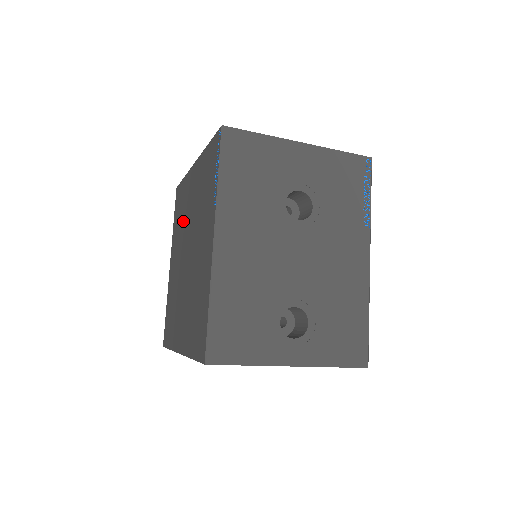
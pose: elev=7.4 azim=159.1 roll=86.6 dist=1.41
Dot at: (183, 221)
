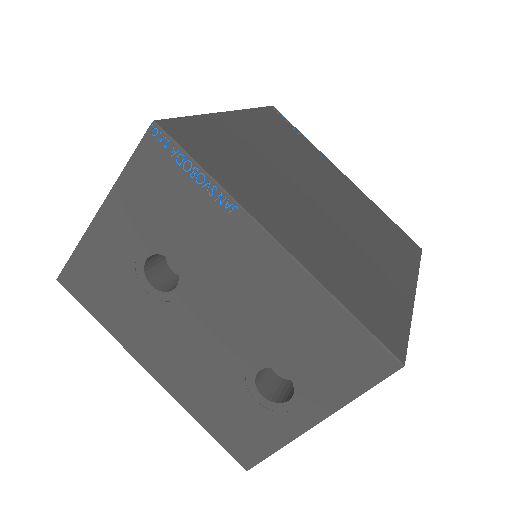
Dot at: occluded
